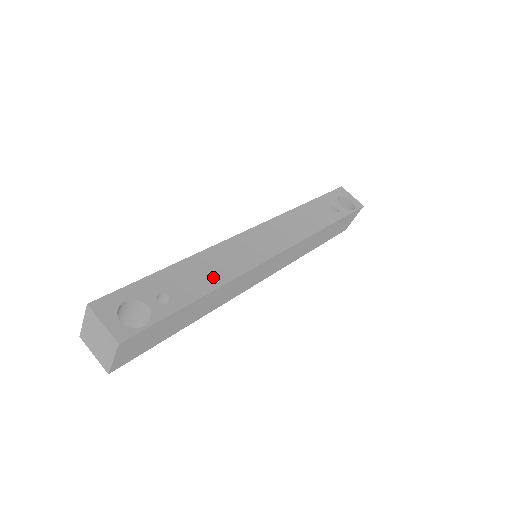
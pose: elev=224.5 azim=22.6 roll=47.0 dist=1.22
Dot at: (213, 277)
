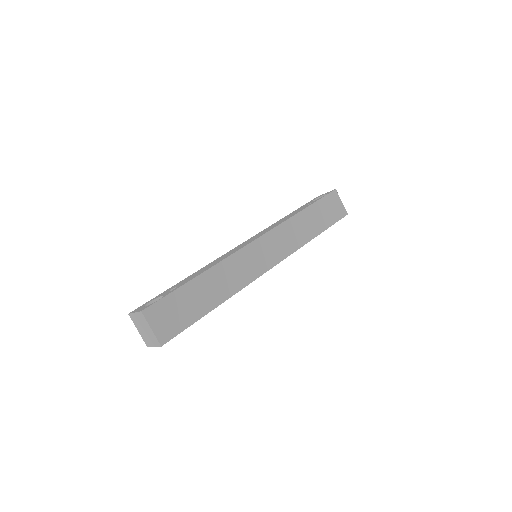
Dot at: (207, 268)
